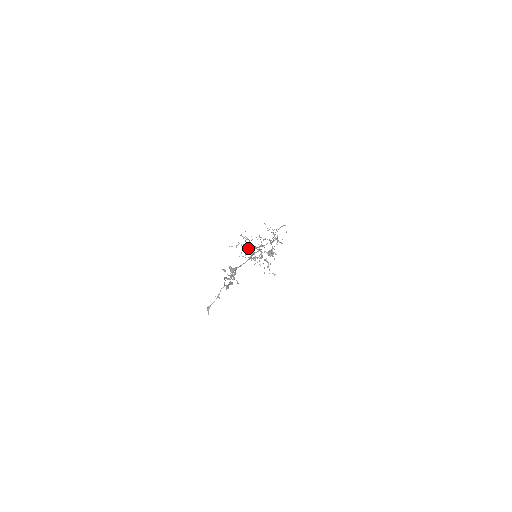
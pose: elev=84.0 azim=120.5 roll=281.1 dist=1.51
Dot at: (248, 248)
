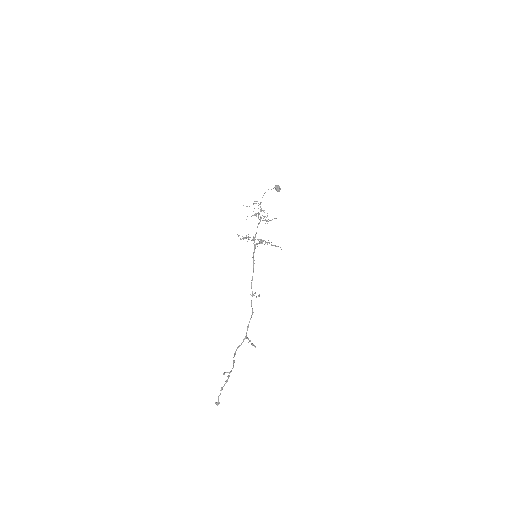
Dot at: occluded
